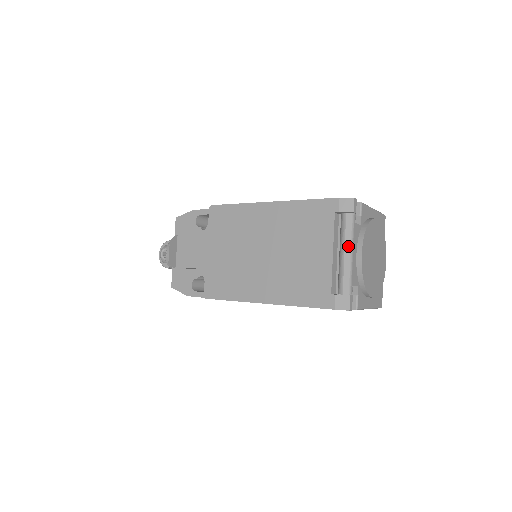
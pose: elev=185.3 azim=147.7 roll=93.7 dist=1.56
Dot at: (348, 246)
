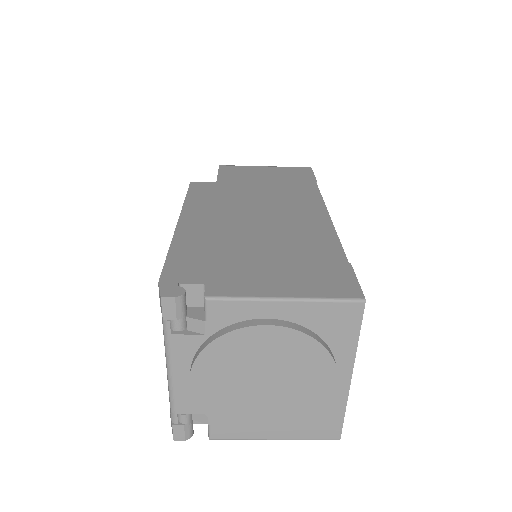
Dot at: (166, 362)
